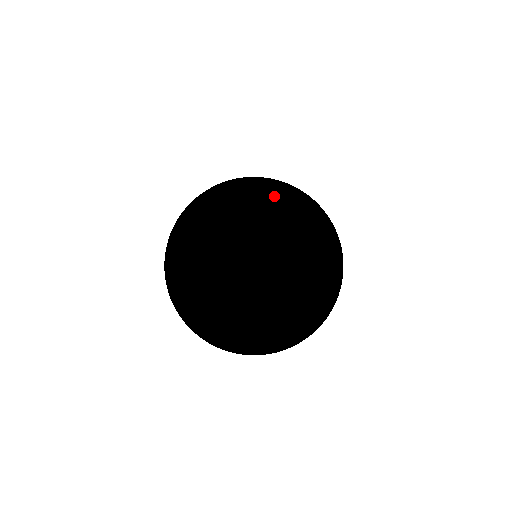
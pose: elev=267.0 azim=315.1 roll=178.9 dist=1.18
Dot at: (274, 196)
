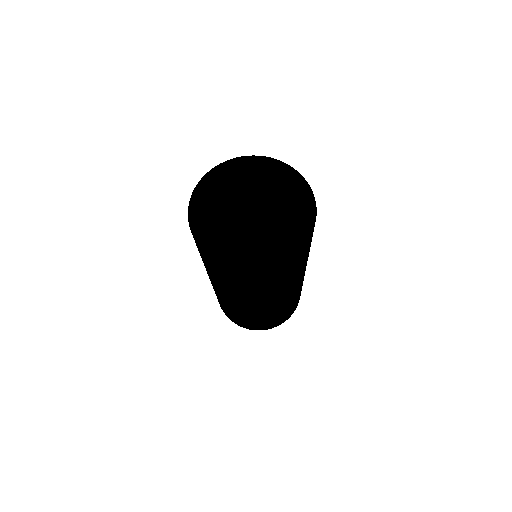
Dot at: (235, 199)
